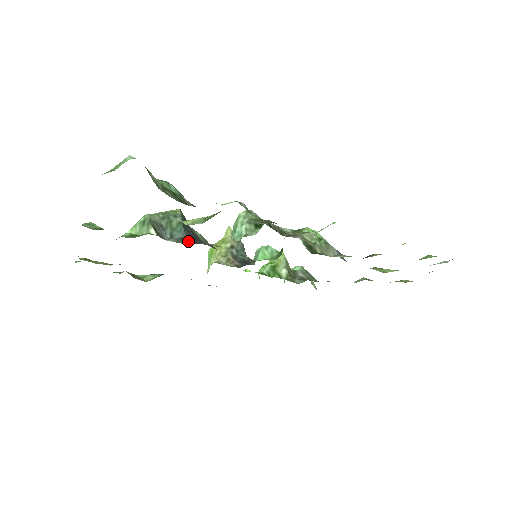
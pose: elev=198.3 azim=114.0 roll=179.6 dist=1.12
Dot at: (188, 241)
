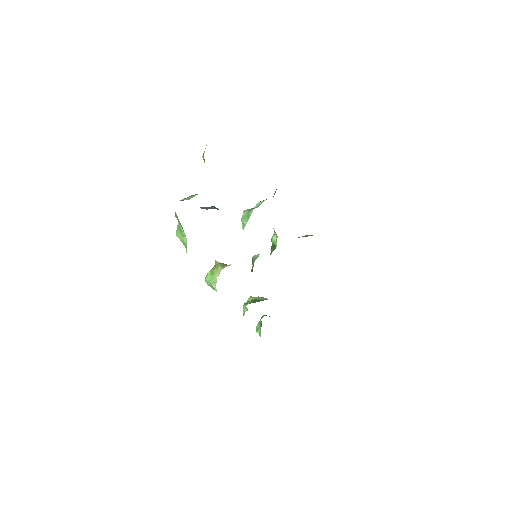
Dot at: occluded
